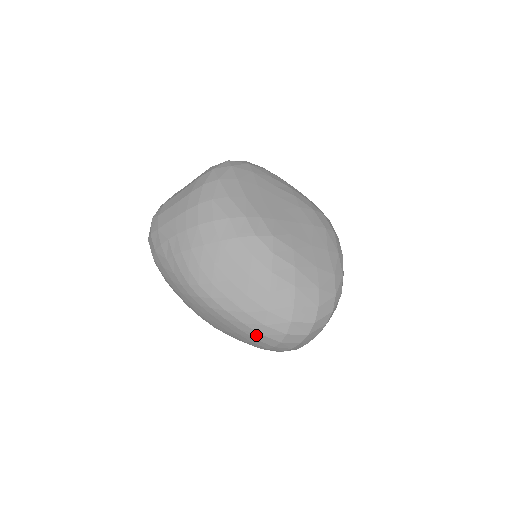
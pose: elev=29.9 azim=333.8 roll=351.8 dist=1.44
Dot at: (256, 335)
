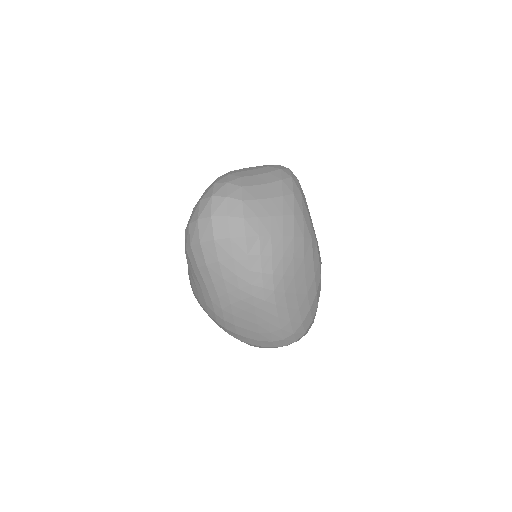
Dot at: (278, 339)
